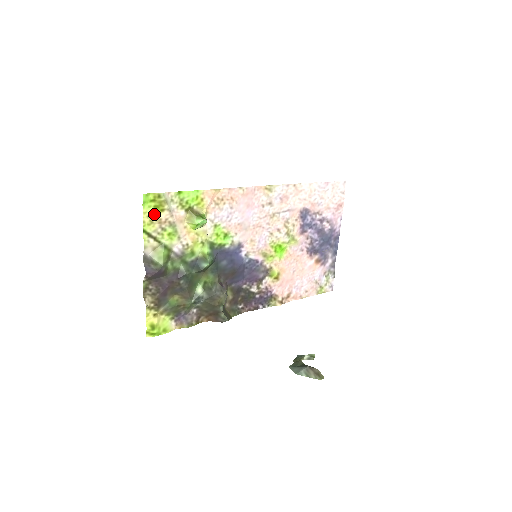
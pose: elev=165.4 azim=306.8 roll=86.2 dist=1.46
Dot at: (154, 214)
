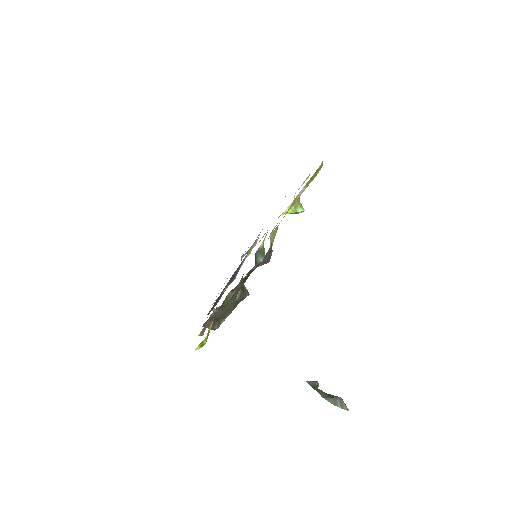
Dot at: (304, 186)
